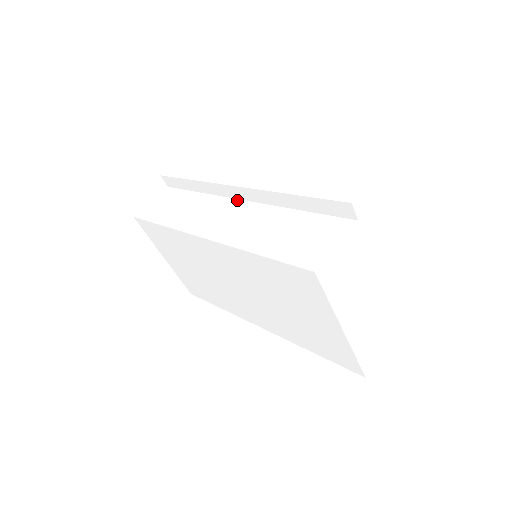
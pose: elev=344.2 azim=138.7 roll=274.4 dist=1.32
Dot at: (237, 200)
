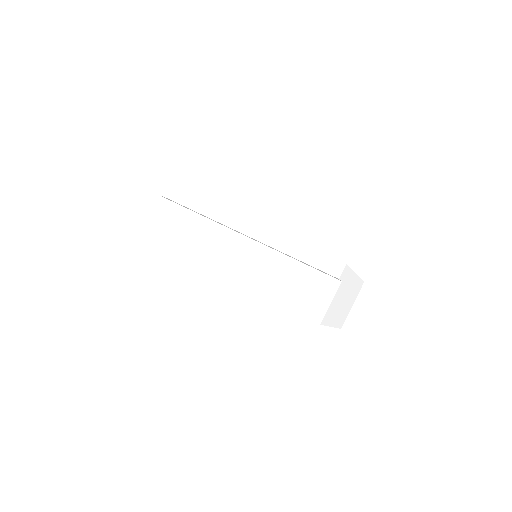
Dot at: (241, 236)
